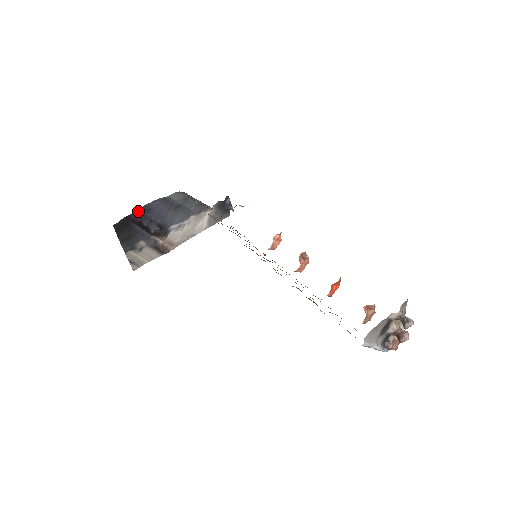
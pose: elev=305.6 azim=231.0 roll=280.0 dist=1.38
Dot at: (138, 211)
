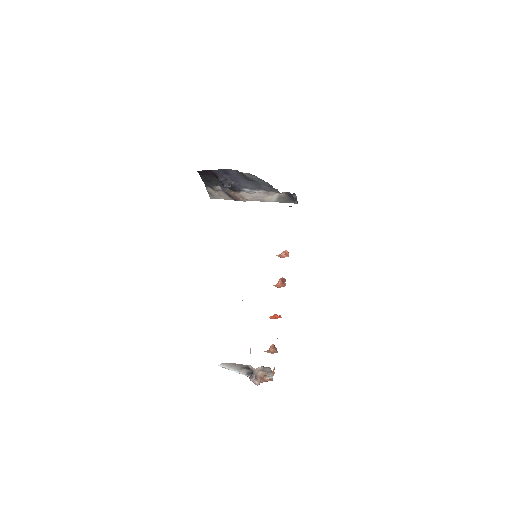
Dot at: (218, 170)
